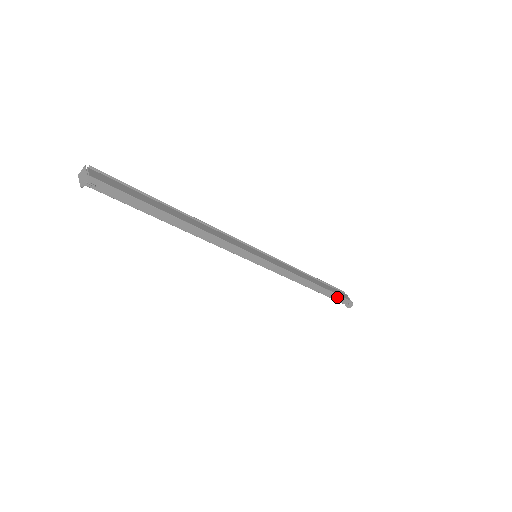
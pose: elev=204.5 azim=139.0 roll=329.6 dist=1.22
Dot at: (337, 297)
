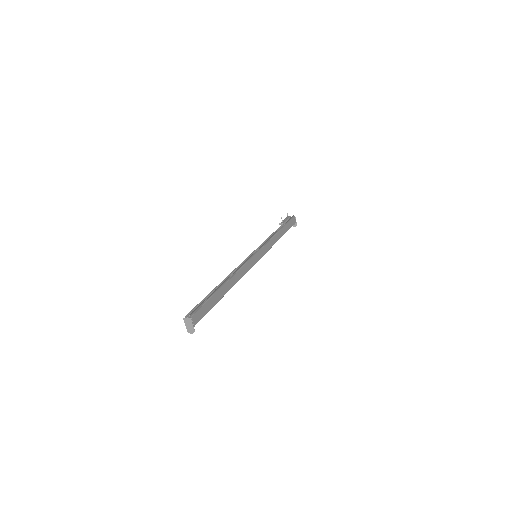
Dot at: occluded
